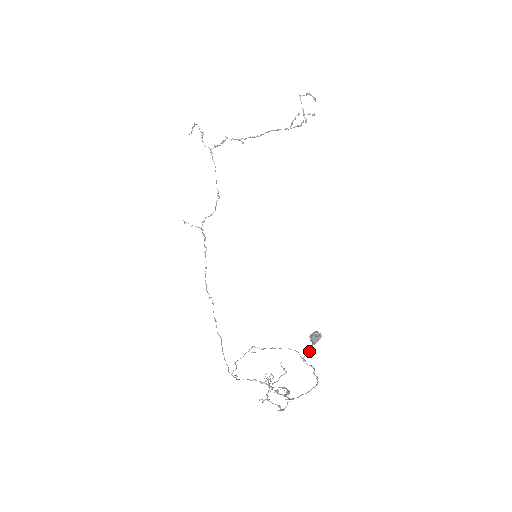
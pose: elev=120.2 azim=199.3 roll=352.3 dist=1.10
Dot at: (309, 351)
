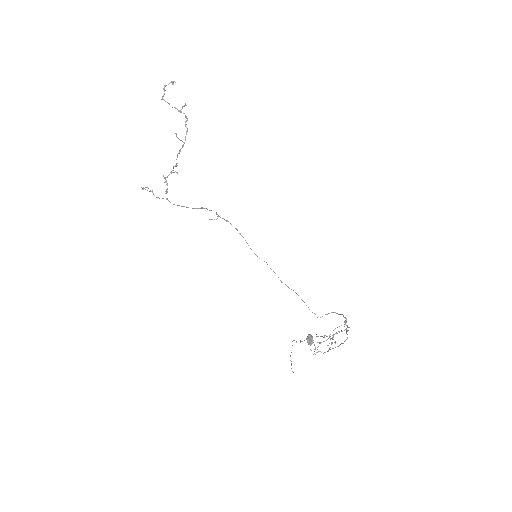
Dot at: occluded
